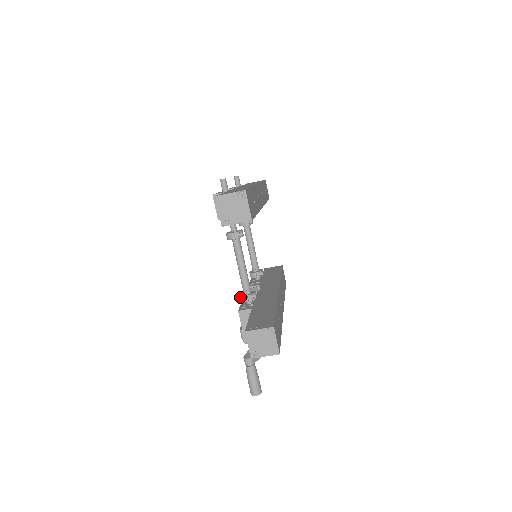
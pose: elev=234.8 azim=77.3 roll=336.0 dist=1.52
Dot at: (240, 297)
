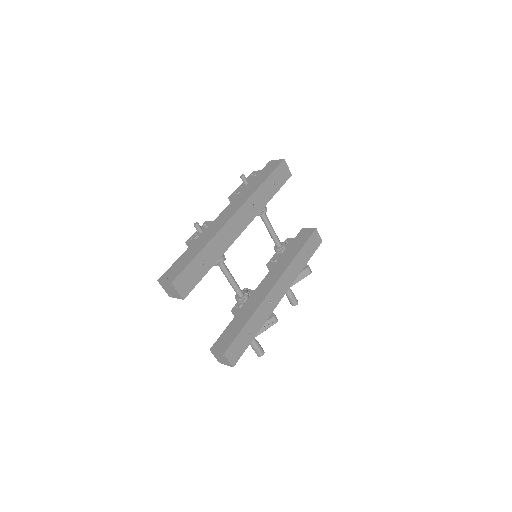
Dot at: (235, 297)
